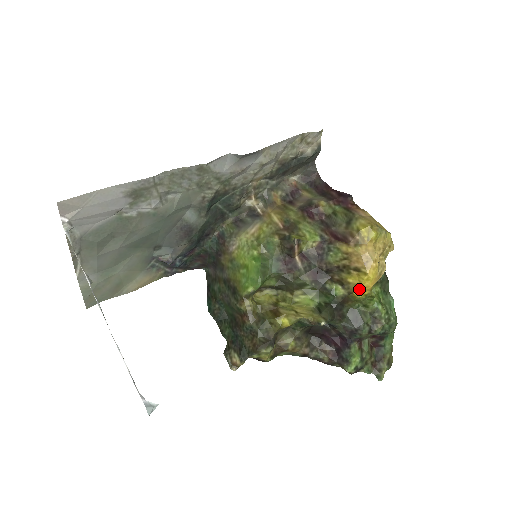
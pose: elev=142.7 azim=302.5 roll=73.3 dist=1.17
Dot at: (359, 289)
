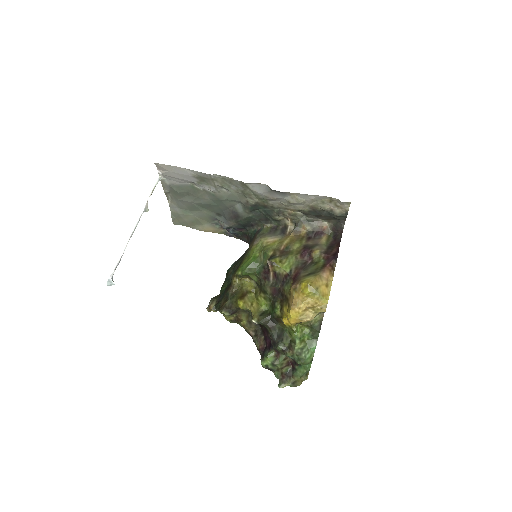
Dot at: (286, 318)
